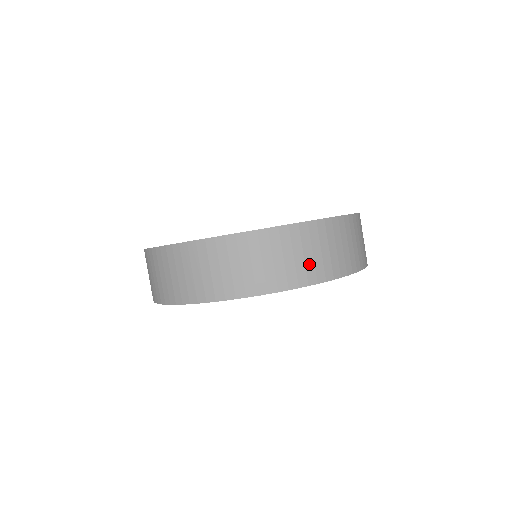
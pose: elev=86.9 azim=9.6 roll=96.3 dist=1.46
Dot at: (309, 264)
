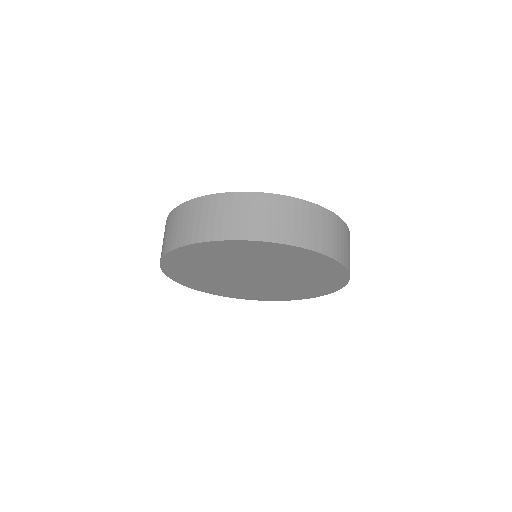
Dot at: (244, 224)
